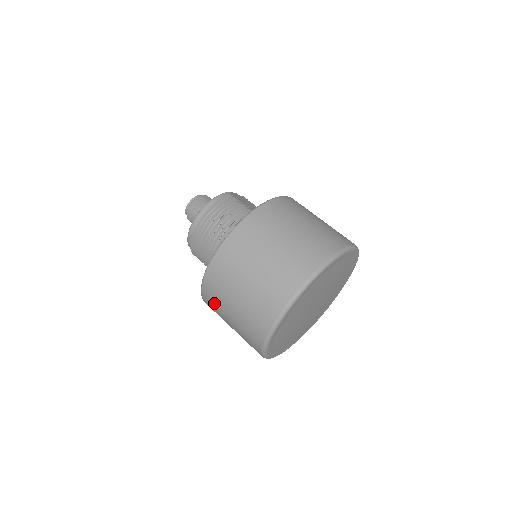
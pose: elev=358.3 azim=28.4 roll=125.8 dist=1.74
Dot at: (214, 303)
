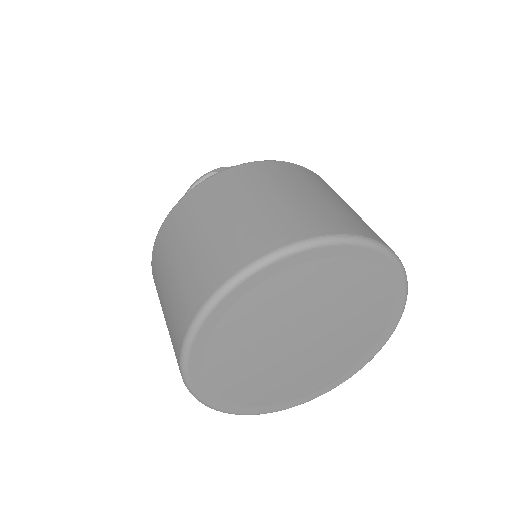
Dot at: occluded
